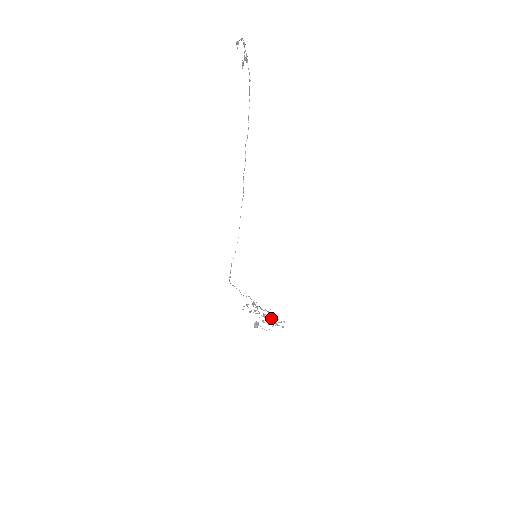
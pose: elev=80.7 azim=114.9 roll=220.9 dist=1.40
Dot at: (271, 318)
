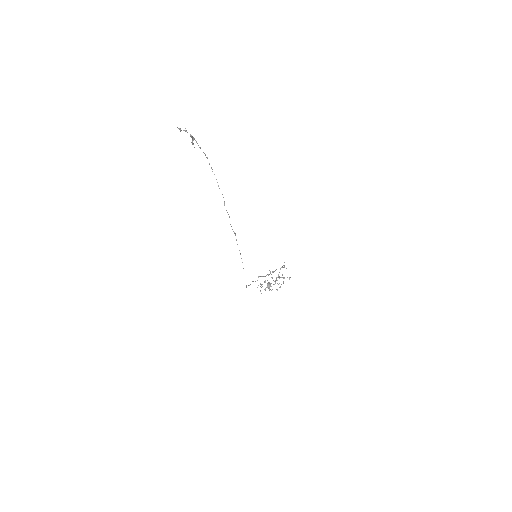
Dot at: (279, 278)
